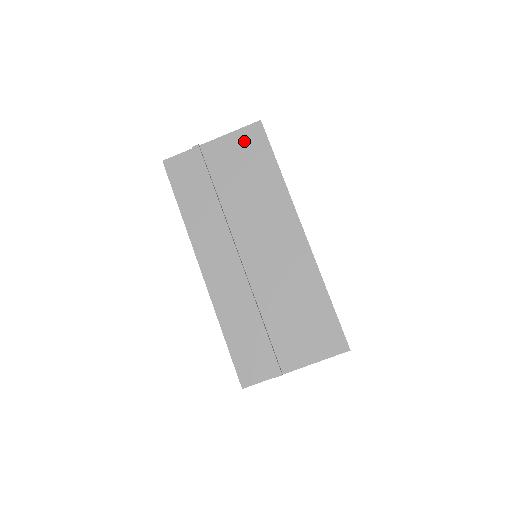
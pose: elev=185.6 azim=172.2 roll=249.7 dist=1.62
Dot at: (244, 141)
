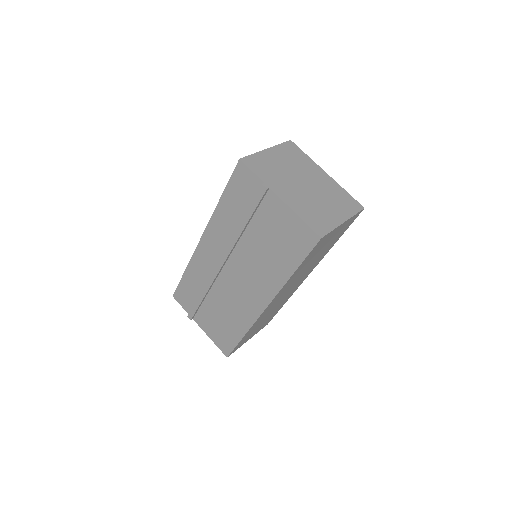
Dot at: (296, 230)
